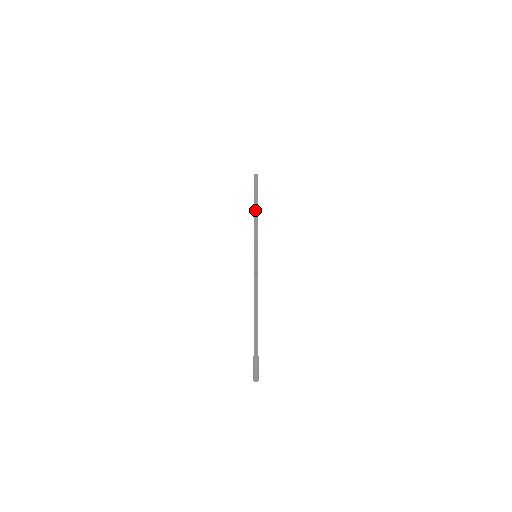
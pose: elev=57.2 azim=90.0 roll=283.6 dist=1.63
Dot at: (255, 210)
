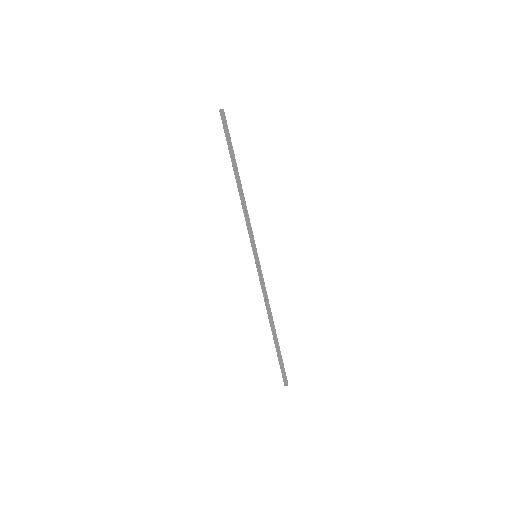
Dot at: (238, 185)
